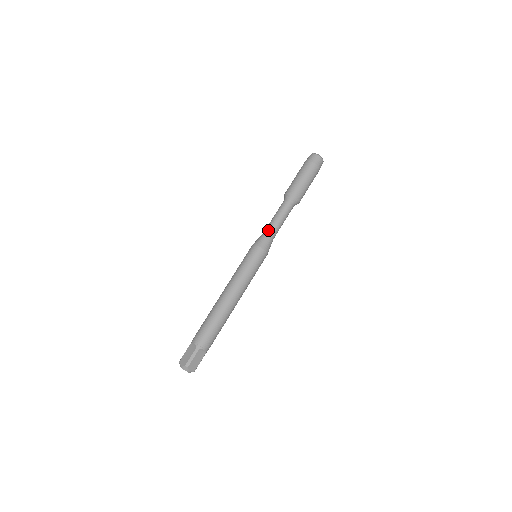
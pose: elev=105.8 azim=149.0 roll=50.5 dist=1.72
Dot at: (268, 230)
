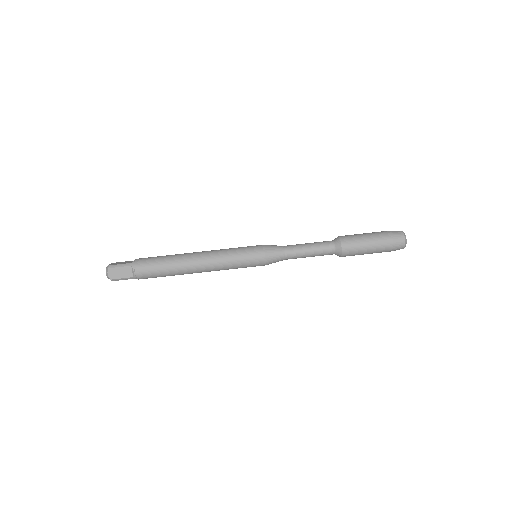
Dot at: (289, 255)
